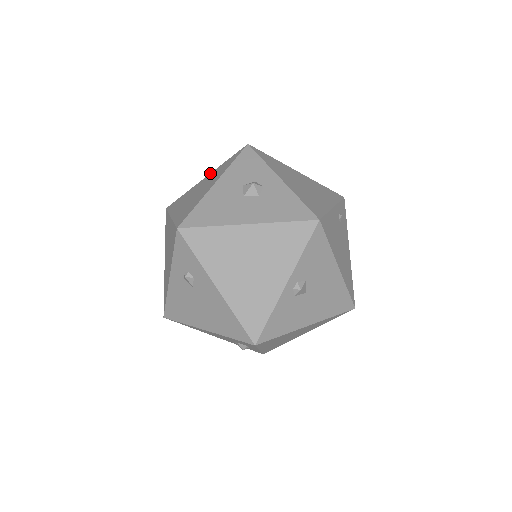
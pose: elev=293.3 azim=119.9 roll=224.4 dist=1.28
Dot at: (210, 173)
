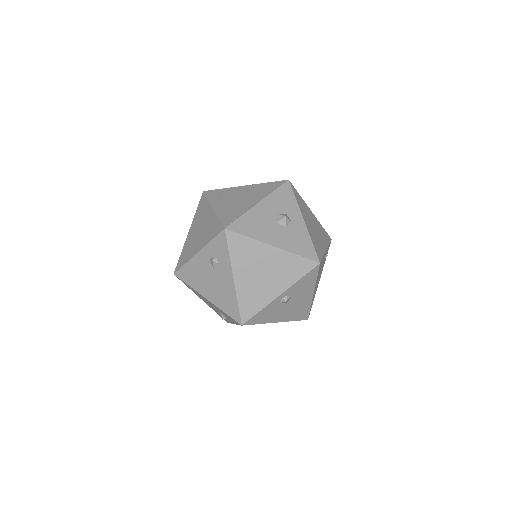
Dot at: (251, 185)
